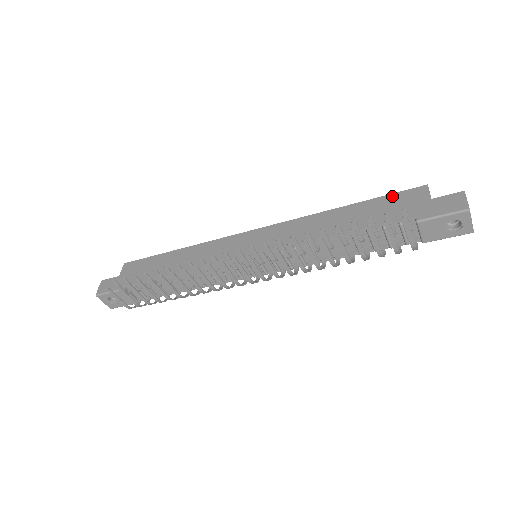
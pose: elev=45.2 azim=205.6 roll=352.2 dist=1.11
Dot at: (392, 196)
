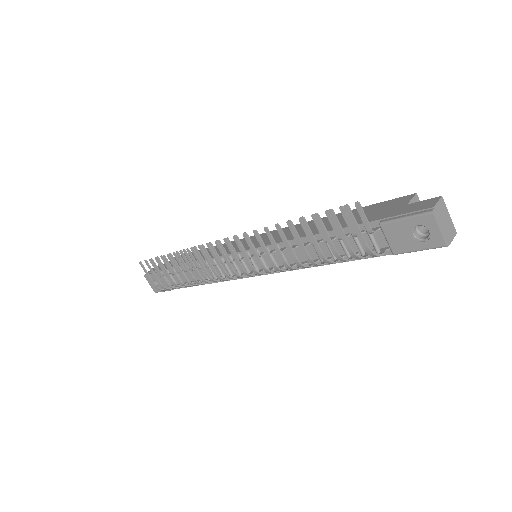
Dot at: (379, 204)
